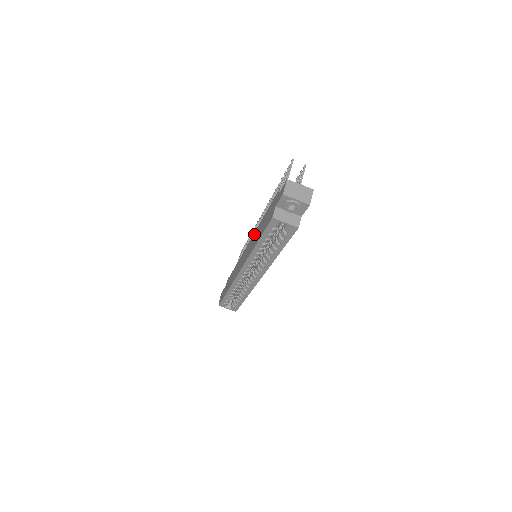
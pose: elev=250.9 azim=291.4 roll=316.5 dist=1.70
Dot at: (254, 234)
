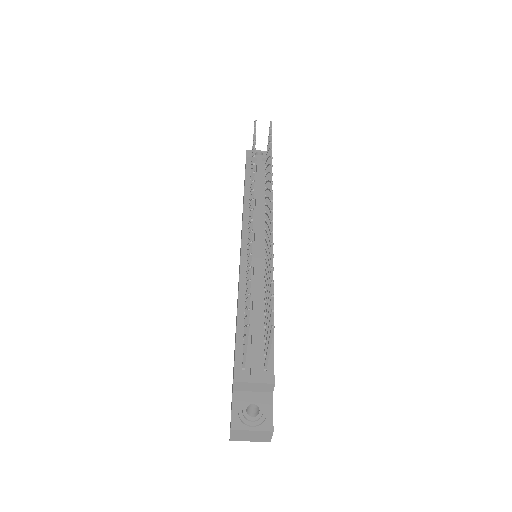
Dot at: occluded
